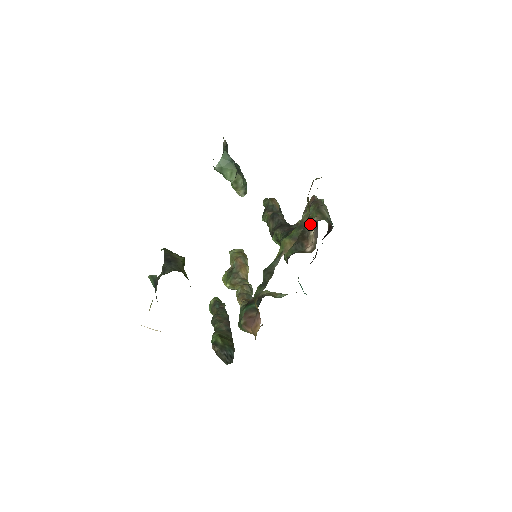
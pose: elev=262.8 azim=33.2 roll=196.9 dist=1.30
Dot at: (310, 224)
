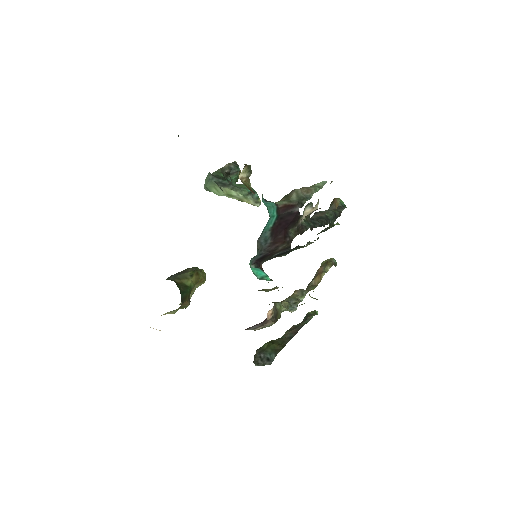
Dot at: occluded
